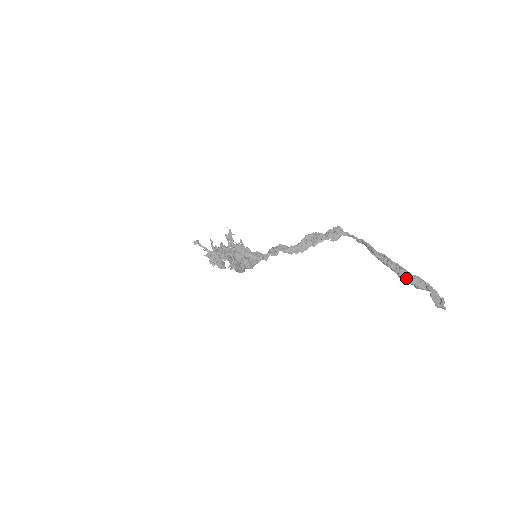
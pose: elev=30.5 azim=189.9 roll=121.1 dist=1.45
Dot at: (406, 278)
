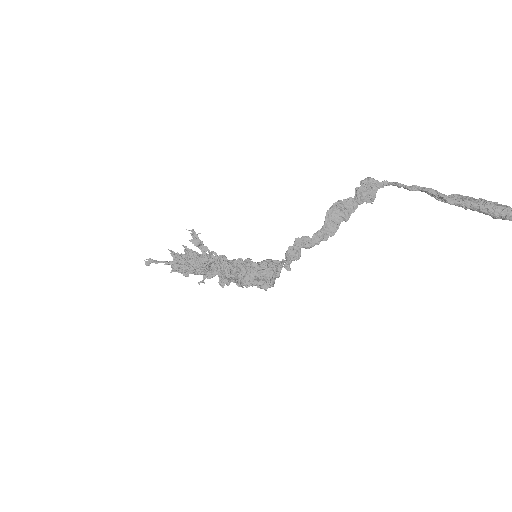
Dot at: (508, 218)
